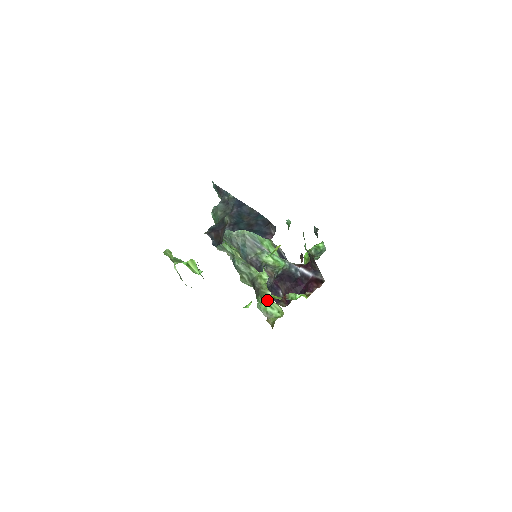
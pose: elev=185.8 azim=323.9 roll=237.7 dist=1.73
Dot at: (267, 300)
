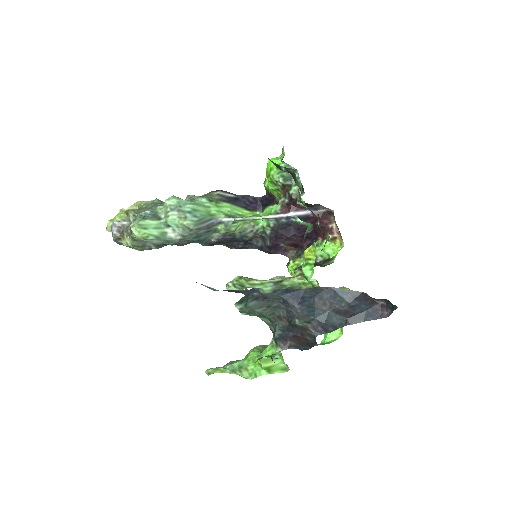
Dot at: occluded
